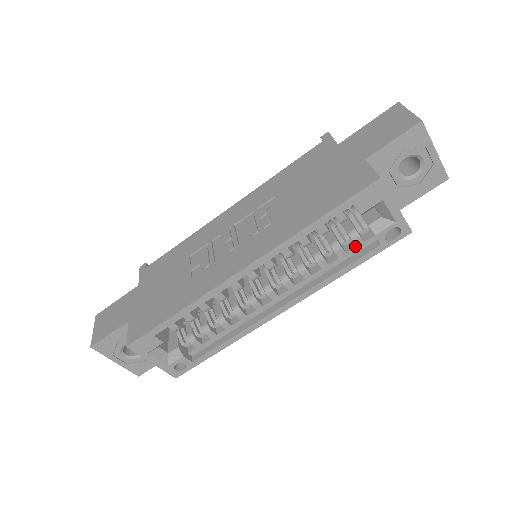
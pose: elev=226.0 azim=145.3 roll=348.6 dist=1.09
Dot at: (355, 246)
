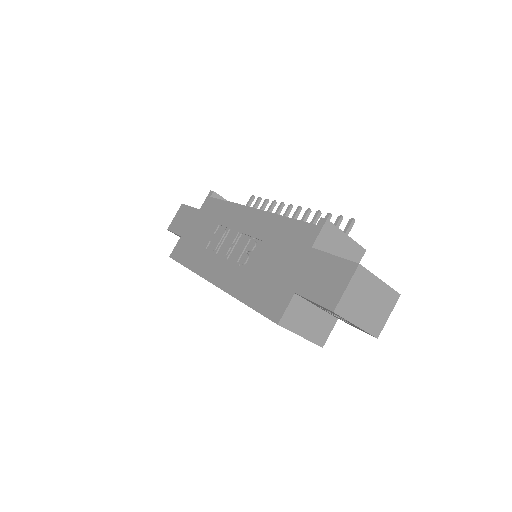
Dot at: occluded
